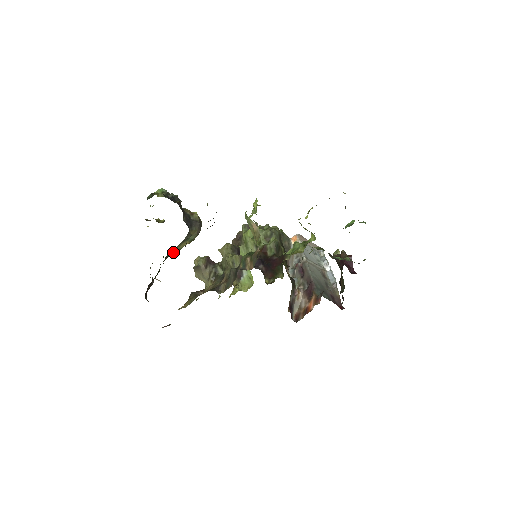
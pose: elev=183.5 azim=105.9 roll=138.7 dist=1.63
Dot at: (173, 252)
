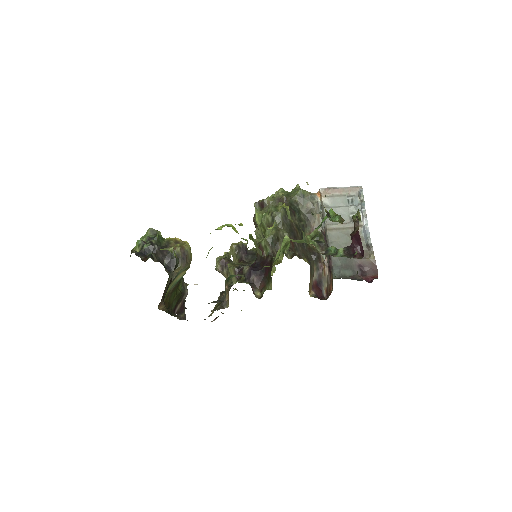
Dot at: (177, 282)
